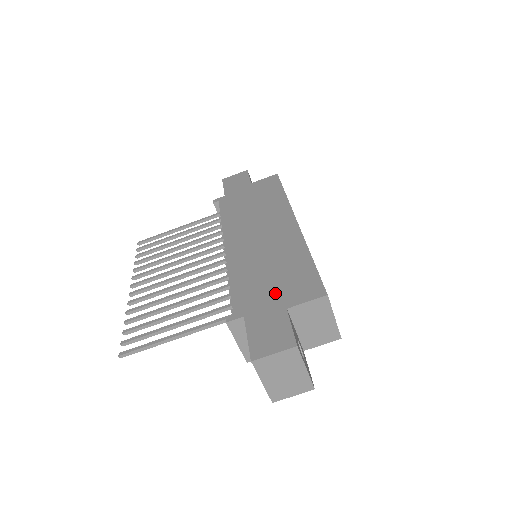
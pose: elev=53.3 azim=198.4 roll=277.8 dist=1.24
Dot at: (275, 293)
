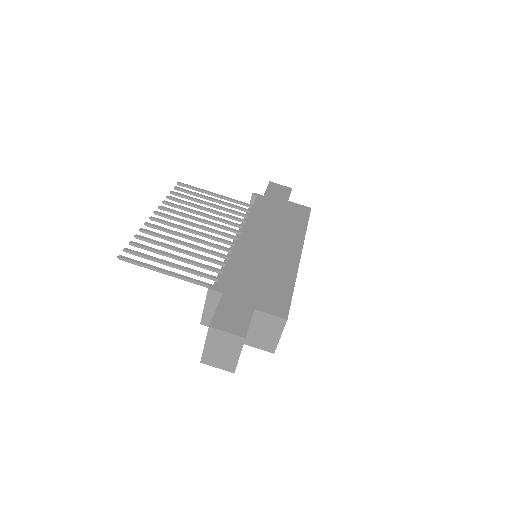
Dot at: (254, 293)
